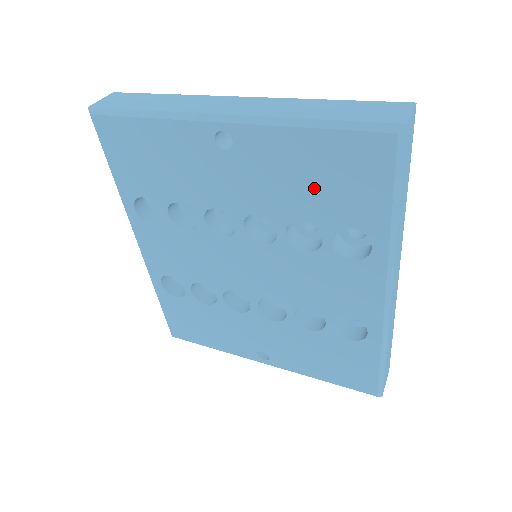
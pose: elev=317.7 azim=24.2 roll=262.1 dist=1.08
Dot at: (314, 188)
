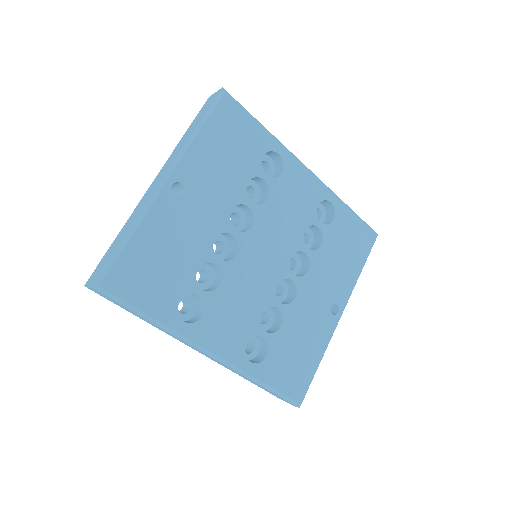
Dot at: (232, 158)
